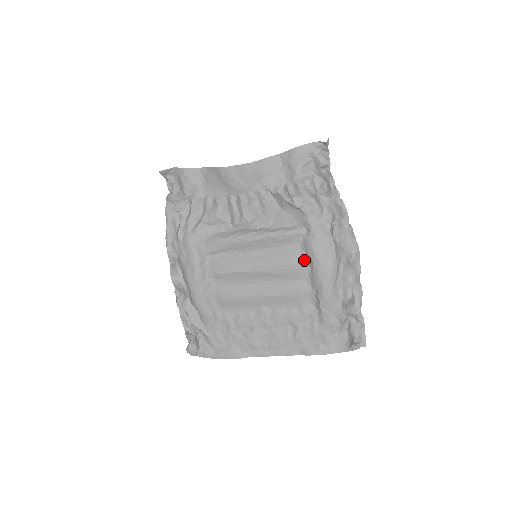
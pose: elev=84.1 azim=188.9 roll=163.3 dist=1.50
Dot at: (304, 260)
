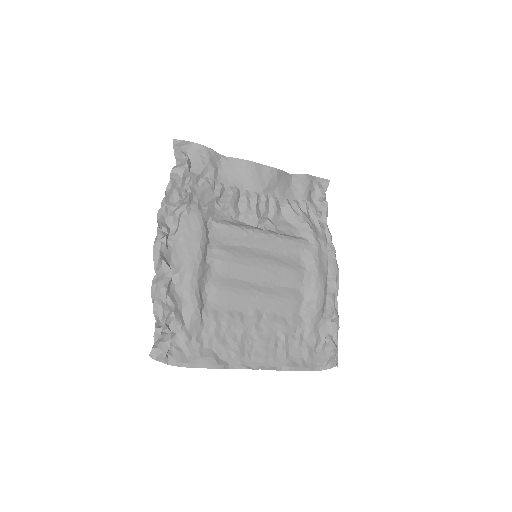
Dot at: (303, 269)
